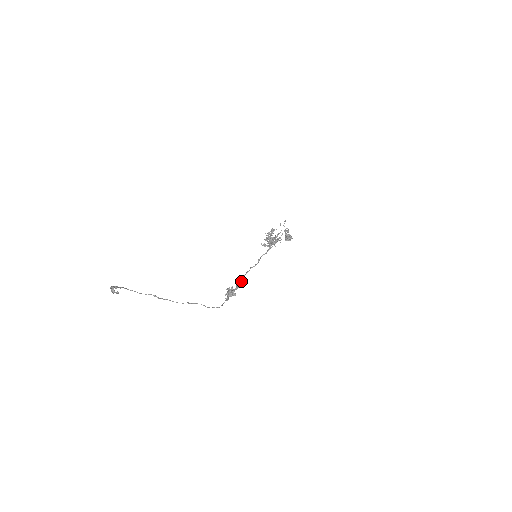
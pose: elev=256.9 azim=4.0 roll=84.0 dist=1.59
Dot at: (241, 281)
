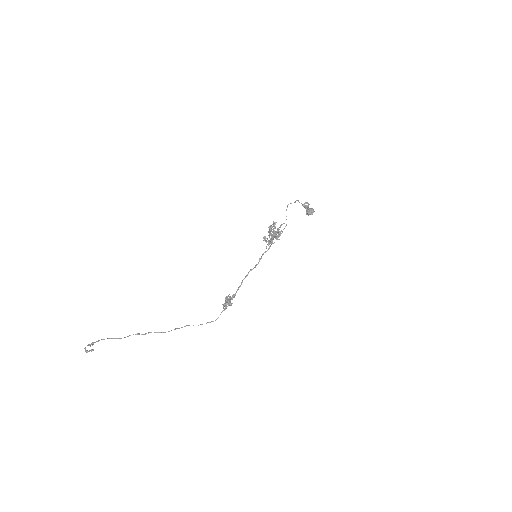
Dot at: (238, 288)
